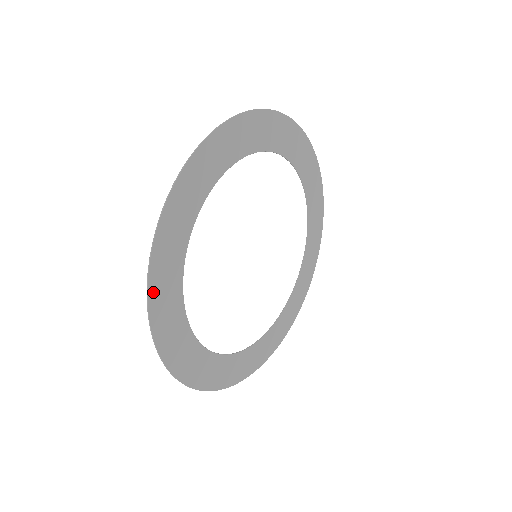
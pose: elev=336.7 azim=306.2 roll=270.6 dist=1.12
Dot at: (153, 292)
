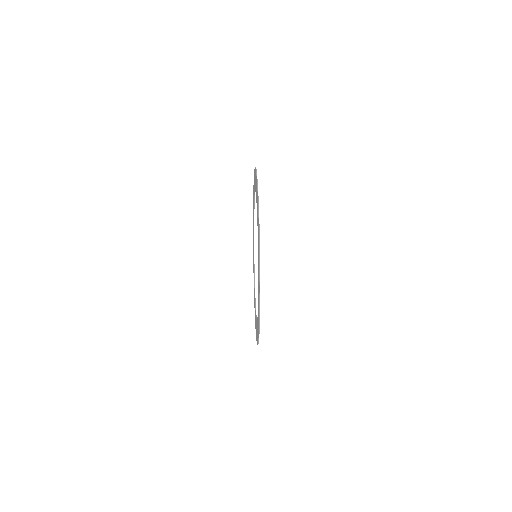
Dot at: occluded
